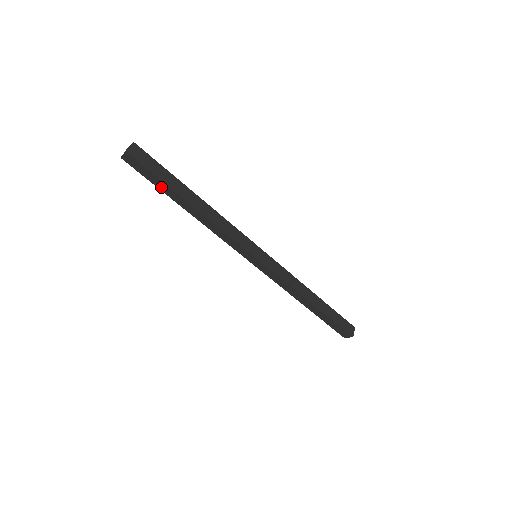
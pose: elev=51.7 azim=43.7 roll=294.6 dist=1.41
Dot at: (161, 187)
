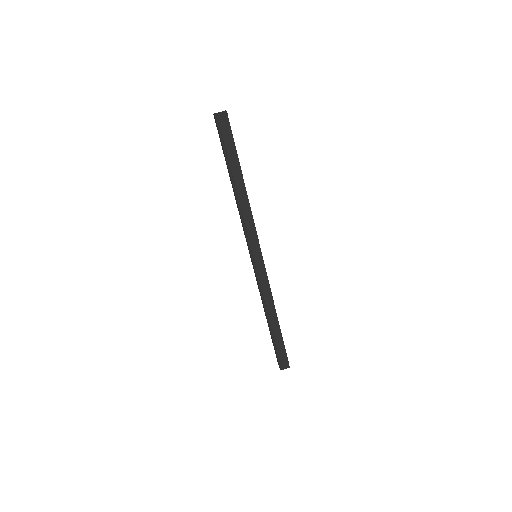
Dot at: (229, 156)
